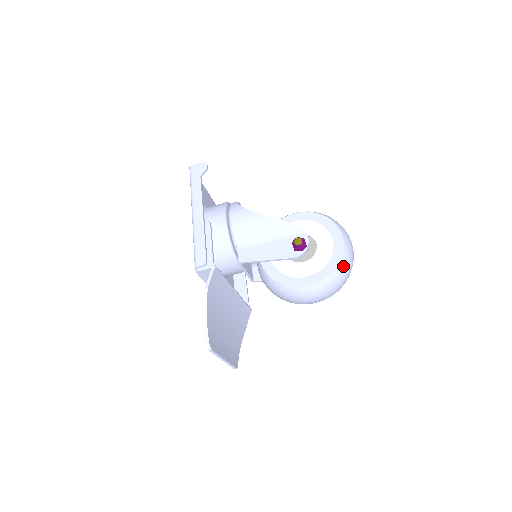
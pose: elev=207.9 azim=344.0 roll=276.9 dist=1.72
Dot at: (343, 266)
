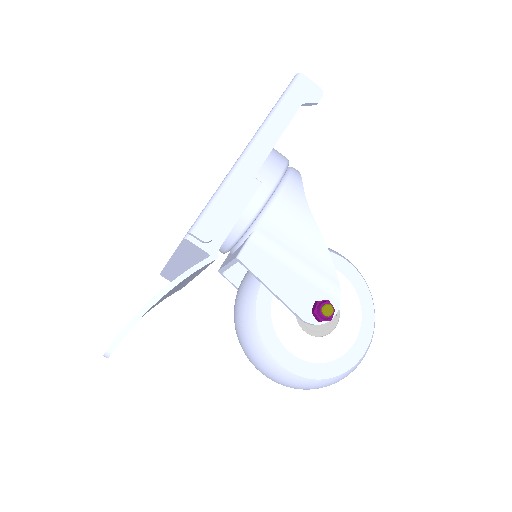
Dot at: (340, 378)
